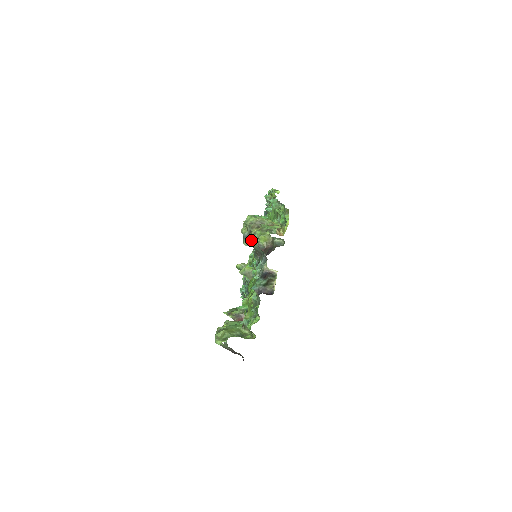
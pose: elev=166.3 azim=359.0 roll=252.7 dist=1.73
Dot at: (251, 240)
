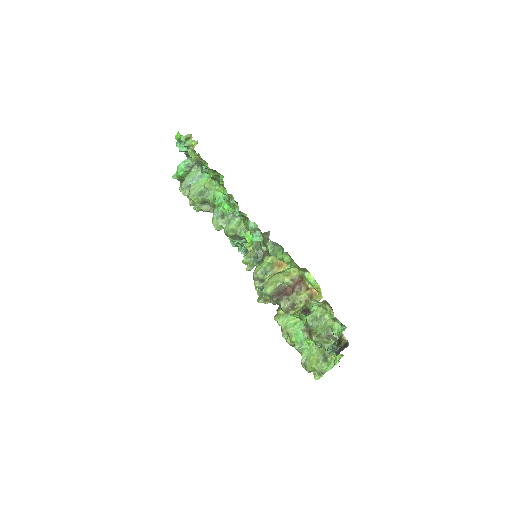
Dot at: occluded
